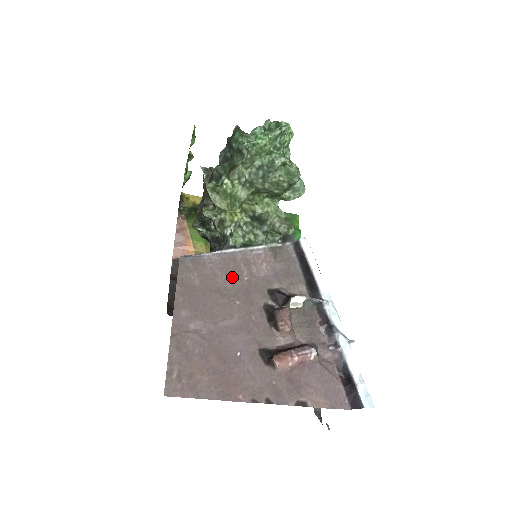
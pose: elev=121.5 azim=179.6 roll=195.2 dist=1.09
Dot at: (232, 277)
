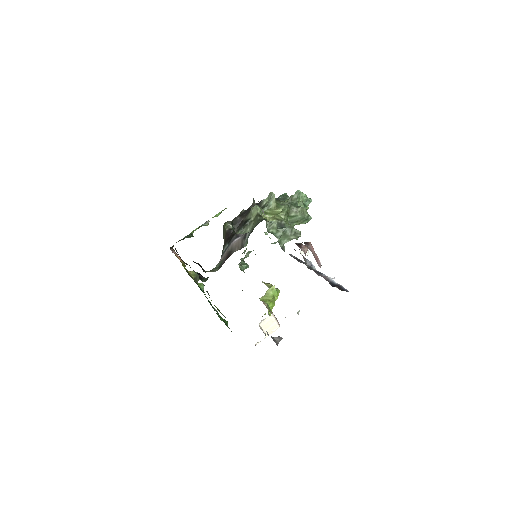
Dot at: occluded
